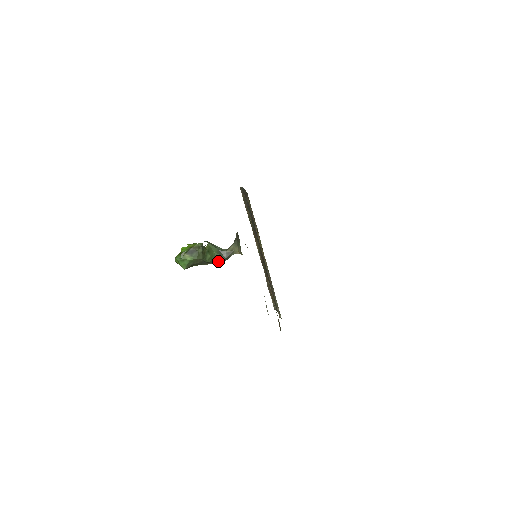
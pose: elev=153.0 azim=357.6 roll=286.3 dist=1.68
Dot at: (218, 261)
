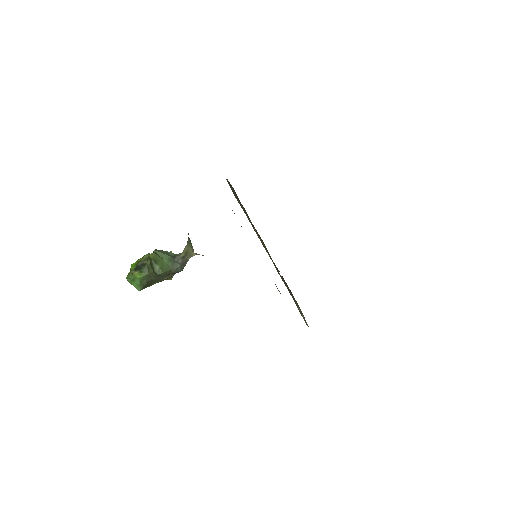
Dot at: (174, 271)
